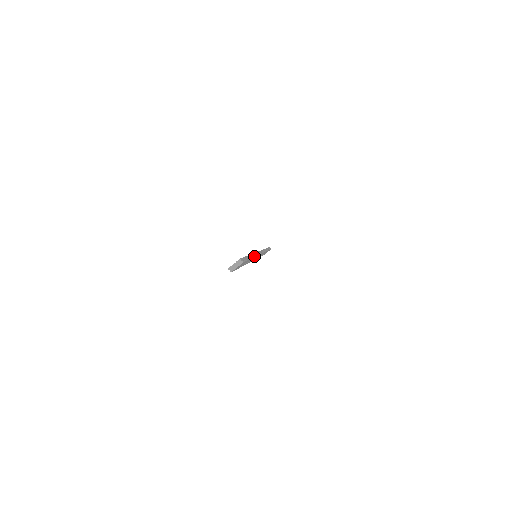
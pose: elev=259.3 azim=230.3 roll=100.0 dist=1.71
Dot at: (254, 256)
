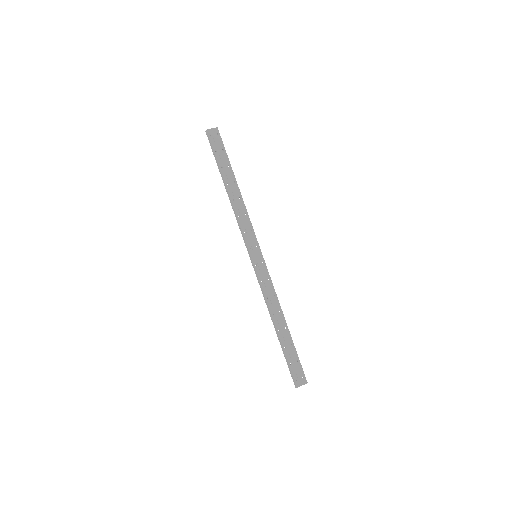
Dot at: occluded
